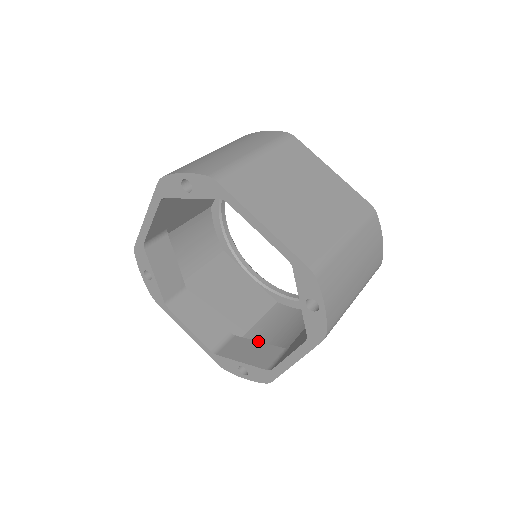
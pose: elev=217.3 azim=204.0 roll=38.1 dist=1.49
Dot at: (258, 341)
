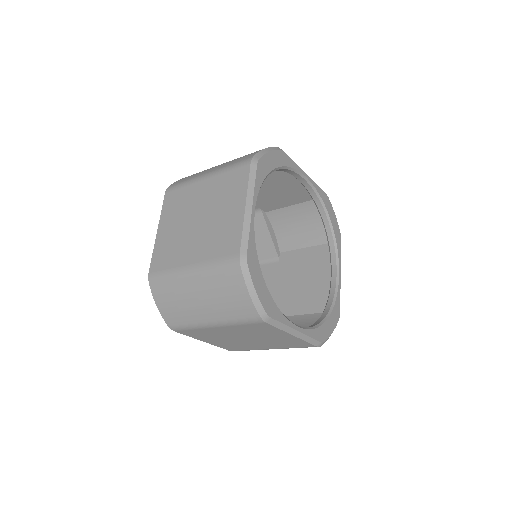
Dot at: occluded
